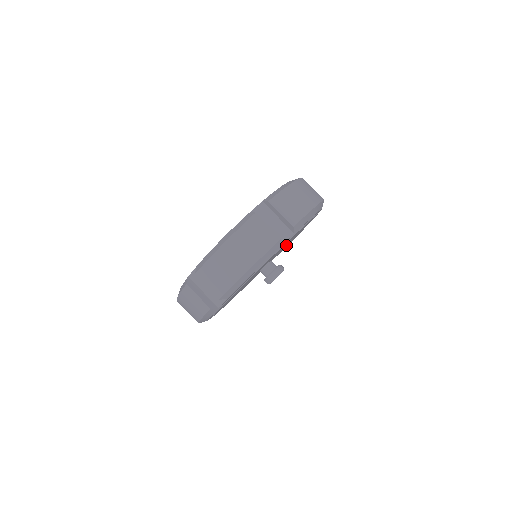
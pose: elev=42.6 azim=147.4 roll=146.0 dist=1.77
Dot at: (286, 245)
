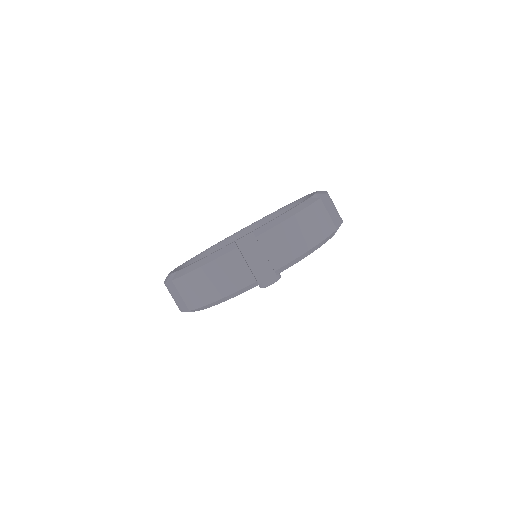
Dot at: occluded
